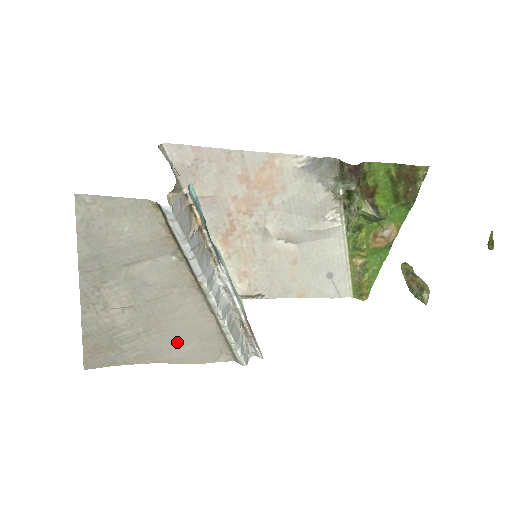
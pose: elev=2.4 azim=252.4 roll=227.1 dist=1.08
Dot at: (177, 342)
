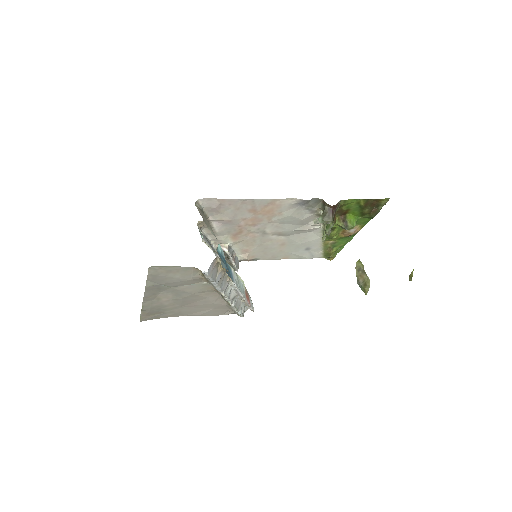
Dot at: (200, 309)
